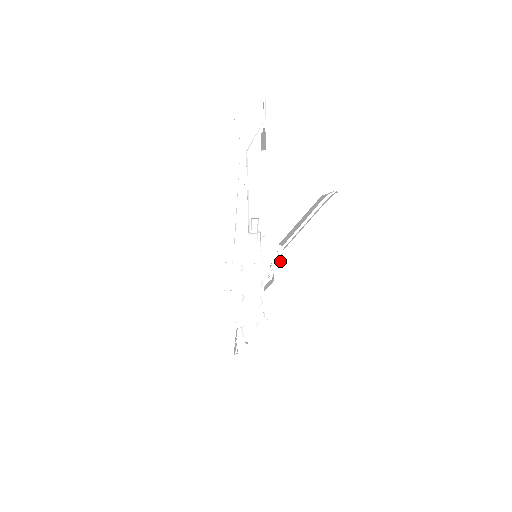
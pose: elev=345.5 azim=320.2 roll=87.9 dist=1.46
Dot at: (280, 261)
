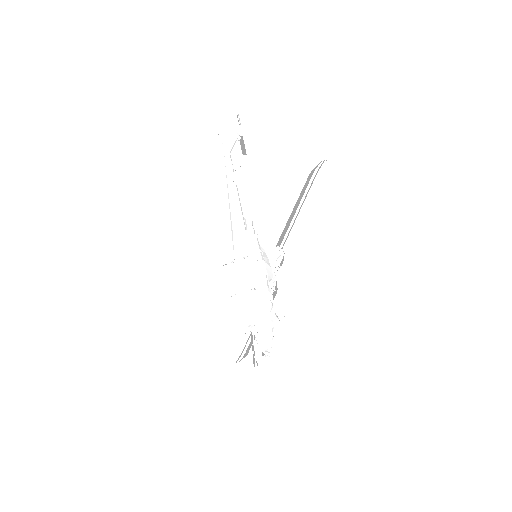
Dot at: (280, 264)
